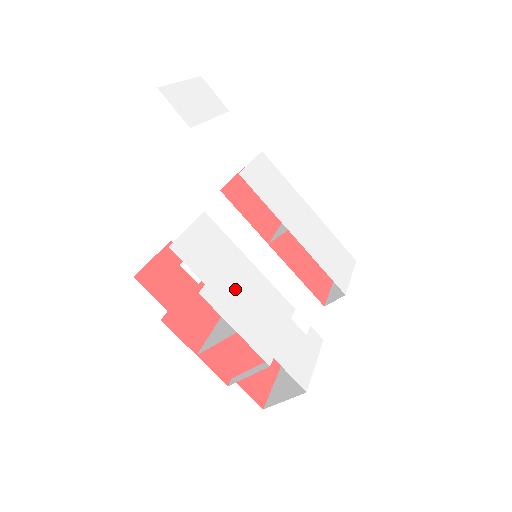
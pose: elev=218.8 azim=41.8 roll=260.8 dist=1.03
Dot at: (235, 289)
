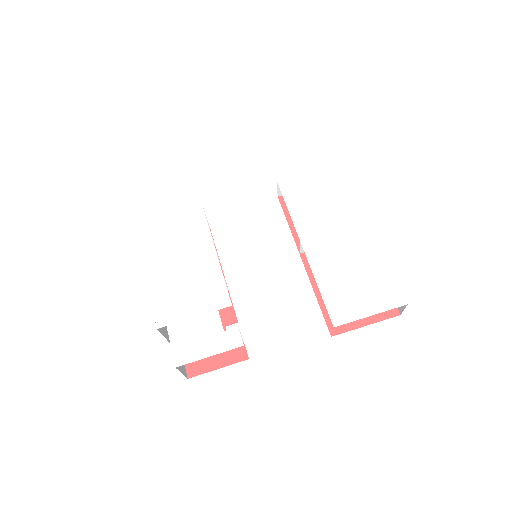
Dot at: (178, 265)
